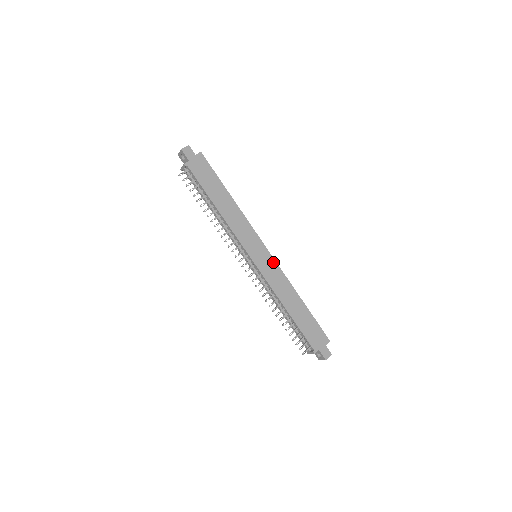
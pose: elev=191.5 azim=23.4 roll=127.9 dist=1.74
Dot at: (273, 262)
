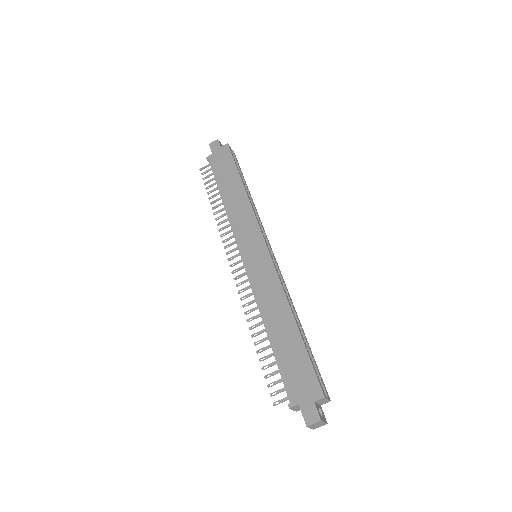
Dot at: (269, 263)
